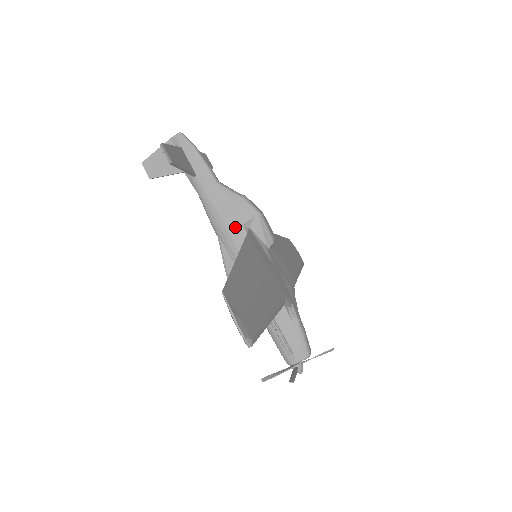
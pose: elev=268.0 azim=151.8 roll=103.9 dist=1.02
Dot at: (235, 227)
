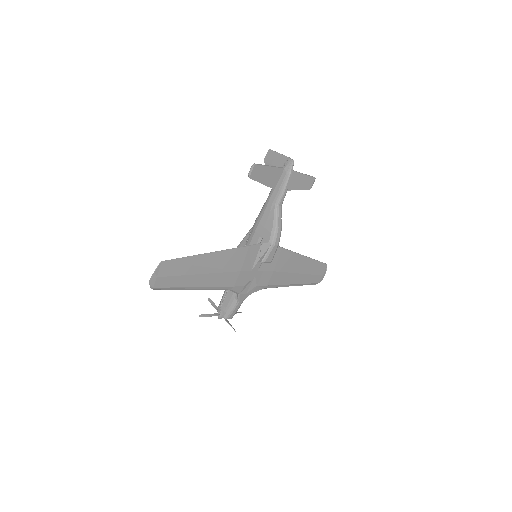
Dot at: (259, 234)
